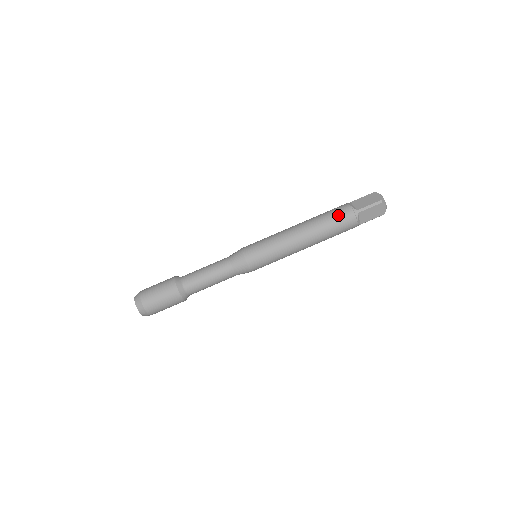
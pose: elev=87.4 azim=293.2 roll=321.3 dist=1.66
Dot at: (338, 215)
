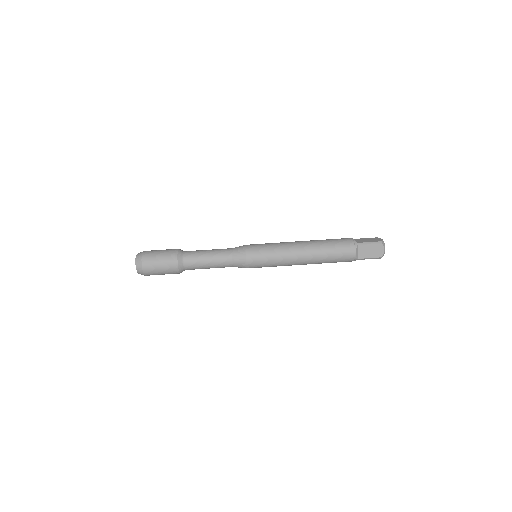
Dot at: (339, 241)
